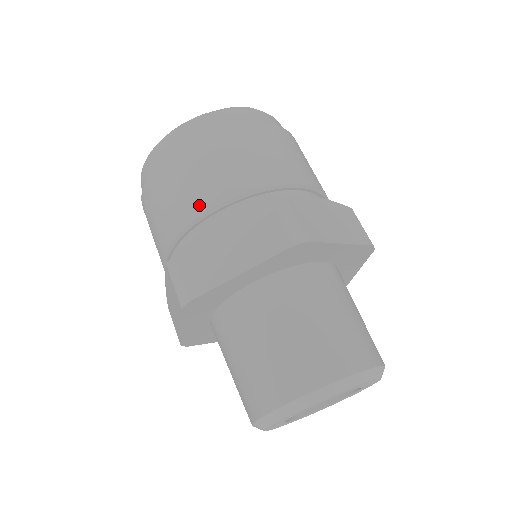
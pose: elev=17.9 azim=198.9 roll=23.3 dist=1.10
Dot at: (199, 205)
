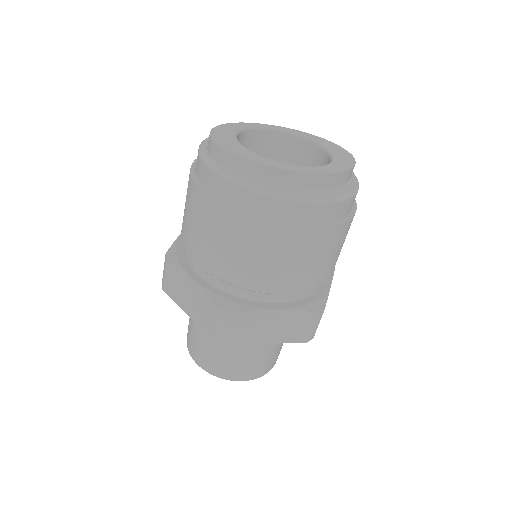
Dot at: (273, 286)
